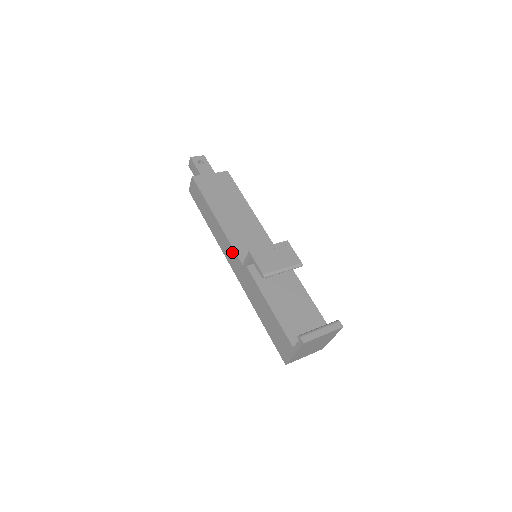
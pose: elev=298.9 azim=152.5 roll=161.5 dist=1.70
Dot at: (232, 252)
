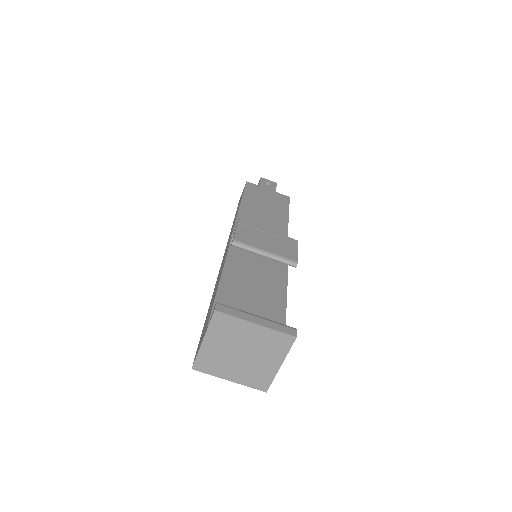
Dot at: occluded
